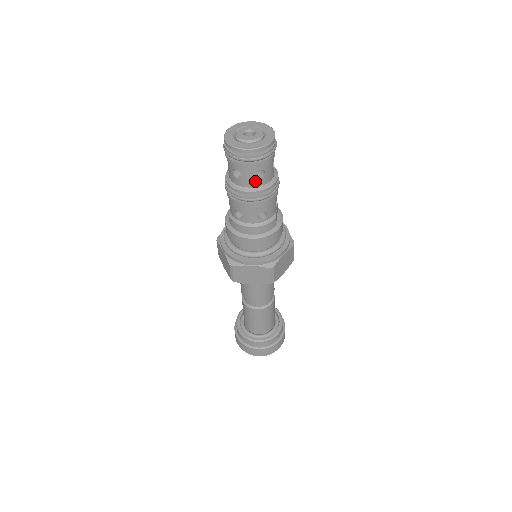
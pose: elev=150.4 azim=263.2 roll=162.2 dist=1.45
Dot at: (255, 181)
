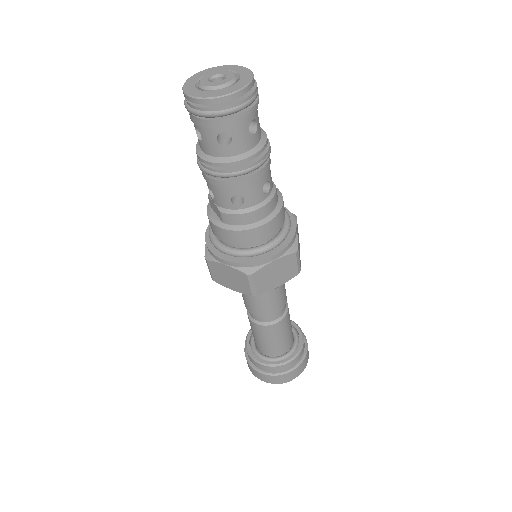
Dot at: (250, 139)
